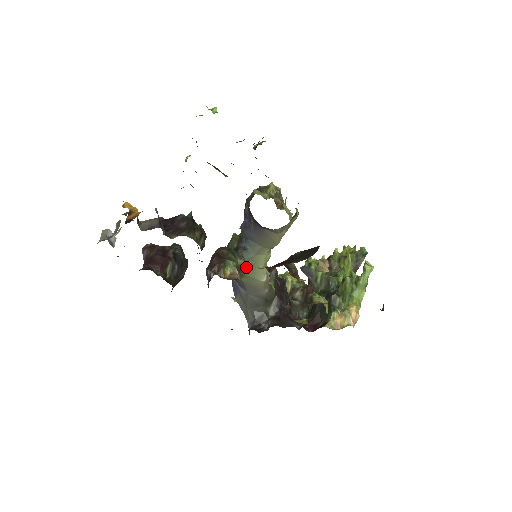
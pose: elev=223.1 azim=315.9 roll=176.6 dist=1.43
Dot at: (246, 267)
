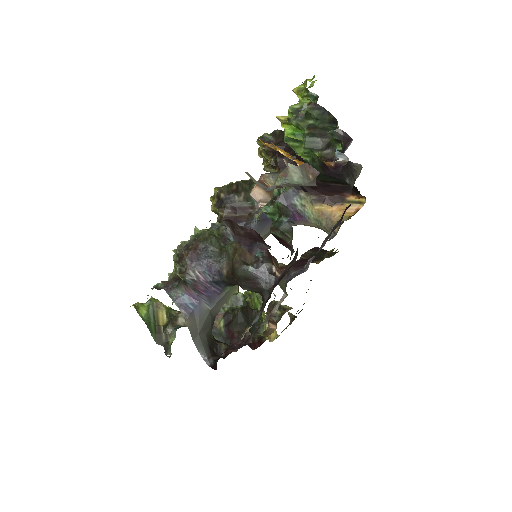
Dot at: occluded
